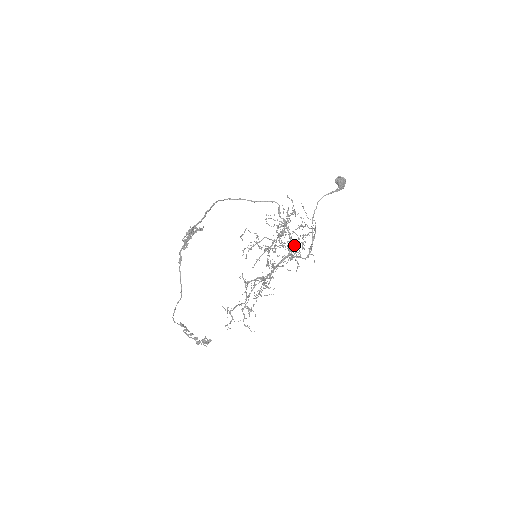
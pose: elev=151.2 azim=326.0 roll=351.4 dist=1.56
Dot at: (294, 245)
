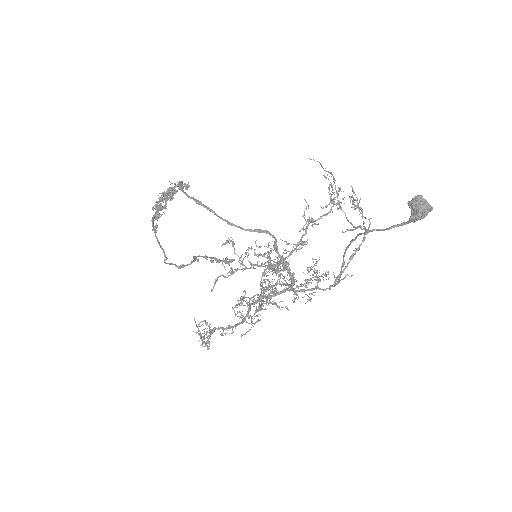
Dot at: (304, 280)
